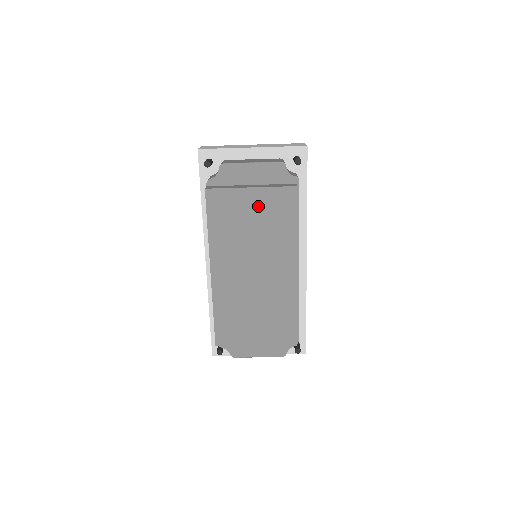
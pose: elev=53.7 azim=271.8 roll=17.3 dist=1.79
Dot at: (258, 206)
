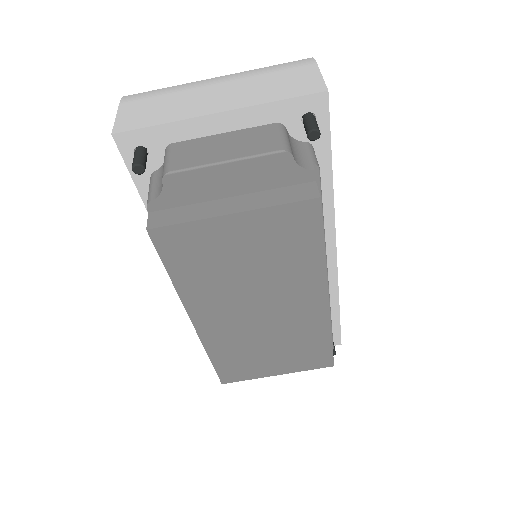
Dot at: (251, 237)
